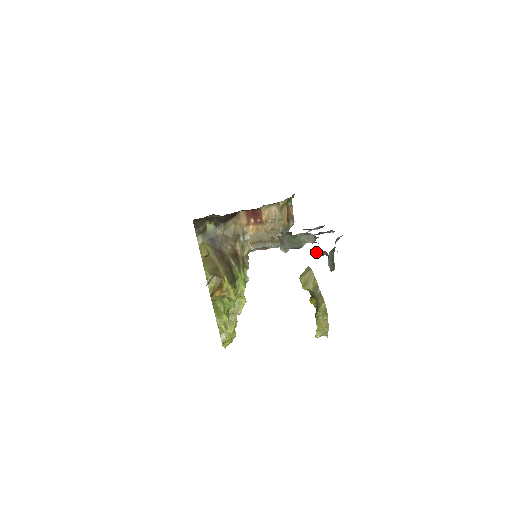
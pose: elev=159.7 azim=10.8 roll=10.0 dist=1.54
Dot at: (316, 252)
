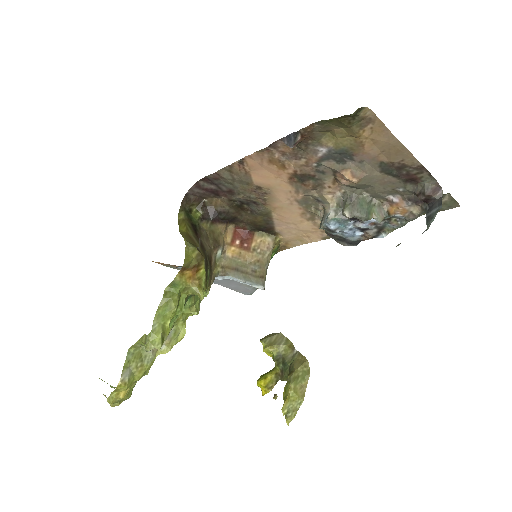
Dot at: (432, 186)
